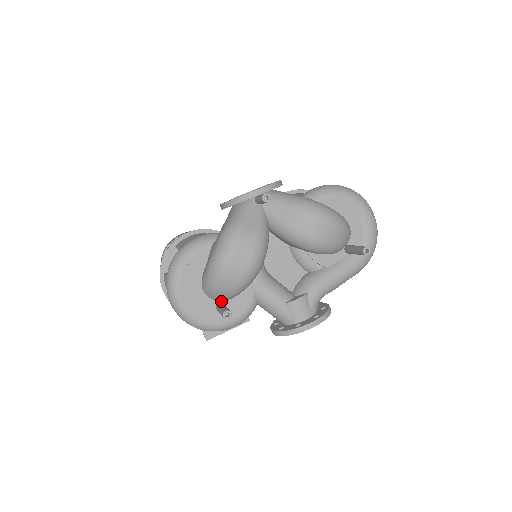
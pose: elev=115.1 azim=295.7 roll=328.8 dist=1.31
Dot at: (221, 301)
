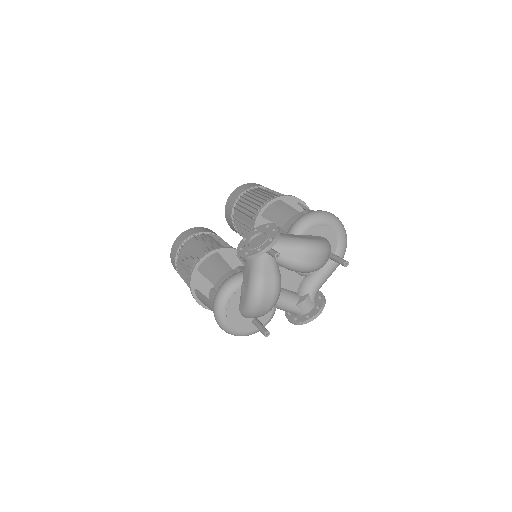
Dot at: occluded
